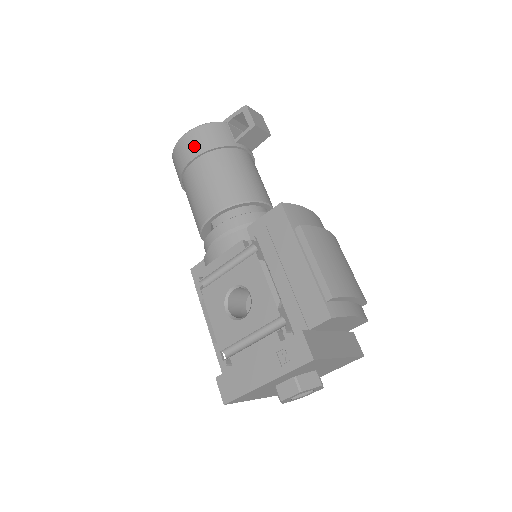
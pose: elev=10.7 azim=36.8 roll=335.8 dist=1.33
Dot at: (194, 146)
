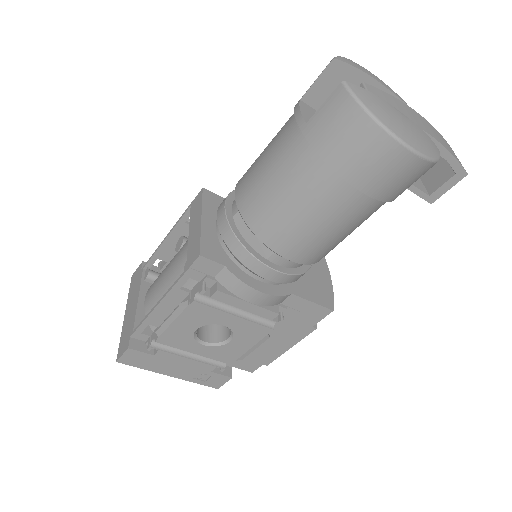
Dot at: (391, 184)
